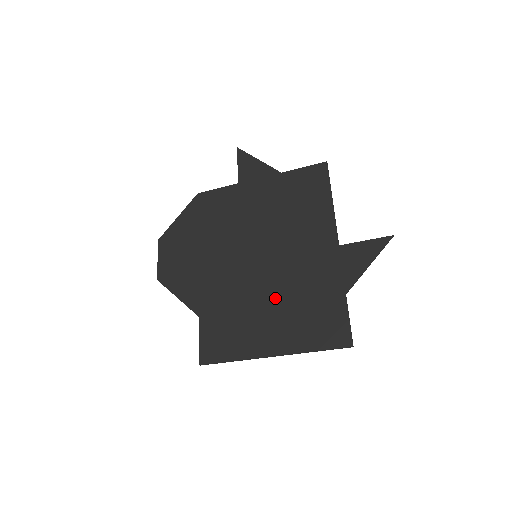
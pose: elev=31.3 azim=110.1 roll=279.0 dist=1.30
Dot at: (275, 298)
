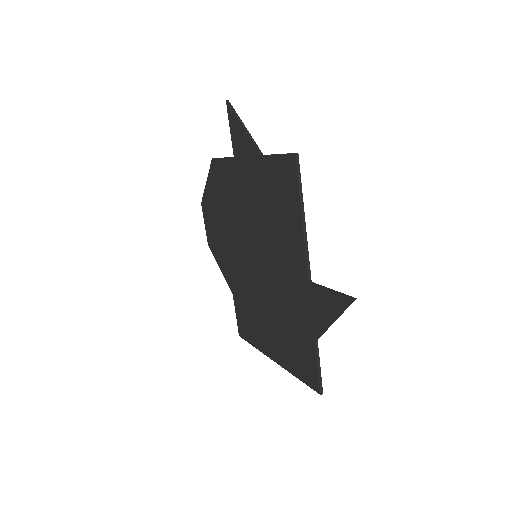
Dot at: (270, 310)
